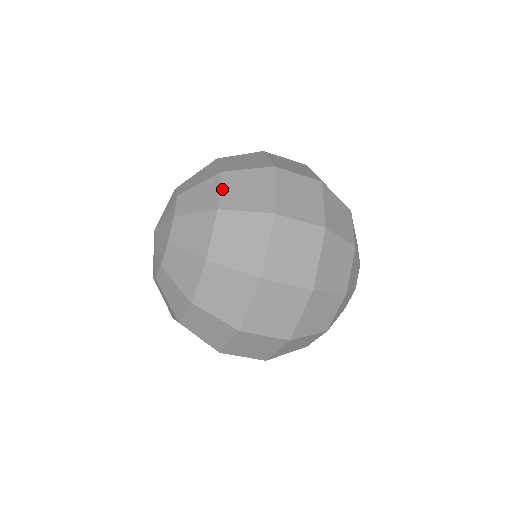
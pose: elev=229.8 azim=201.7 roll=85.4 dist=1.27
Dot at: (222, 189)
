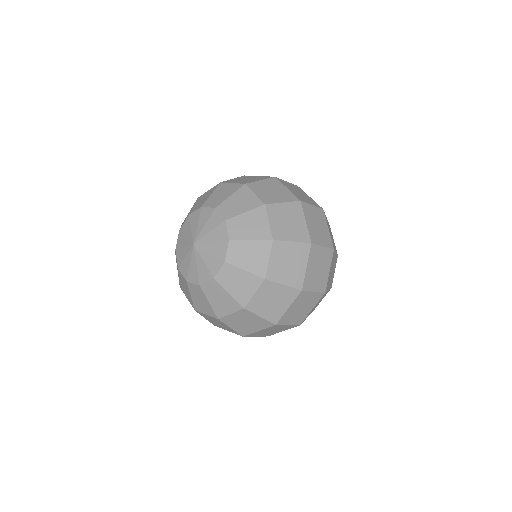
Dot at: (271, 221)
